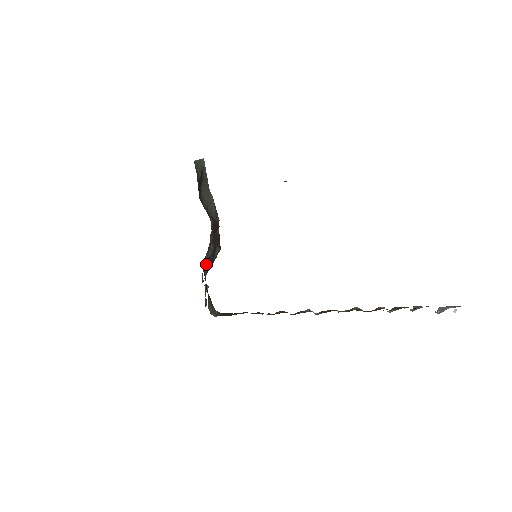
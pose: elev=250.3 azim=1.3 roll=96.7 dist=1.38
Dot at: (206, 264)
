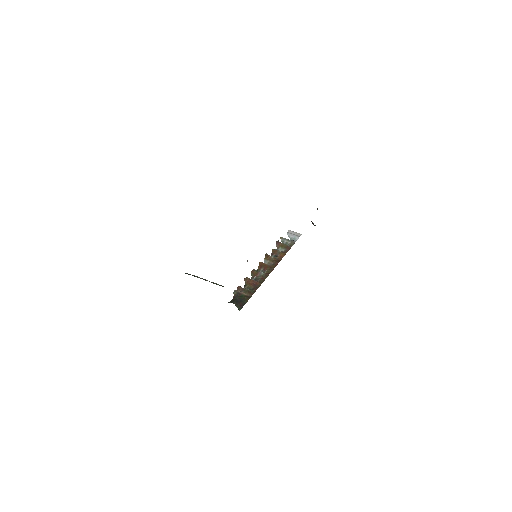
Dot at: occluded
